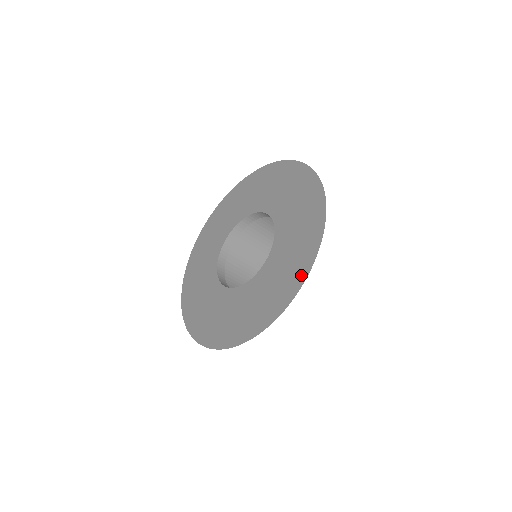
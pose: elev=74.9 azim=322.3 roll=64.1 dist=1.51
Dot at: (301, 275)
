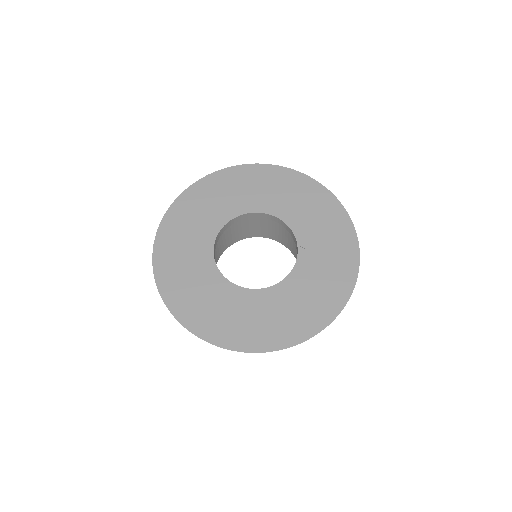
Dot at: (287, 340)
